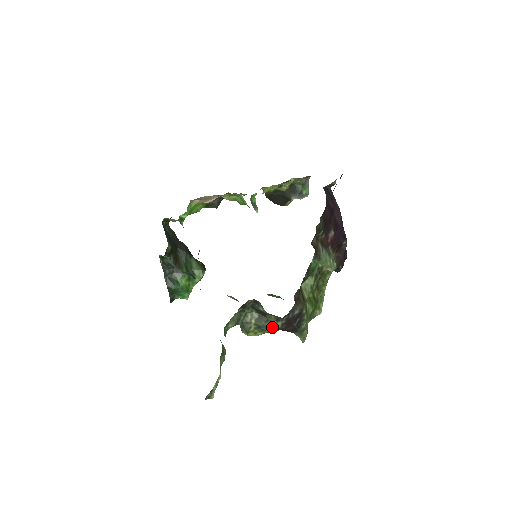
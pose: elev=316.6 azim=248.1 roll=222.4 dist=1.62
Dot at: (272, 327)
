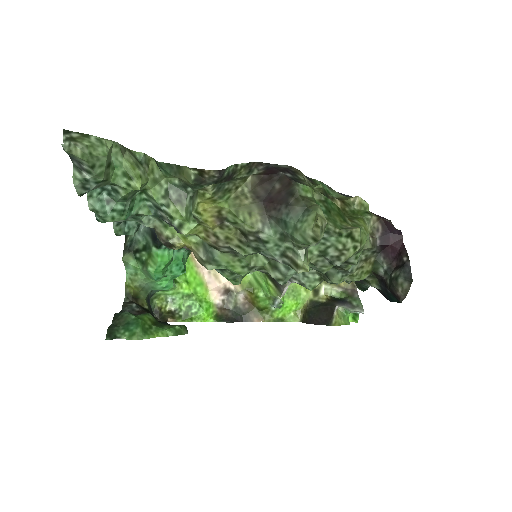
Dot at: (241, 180)
